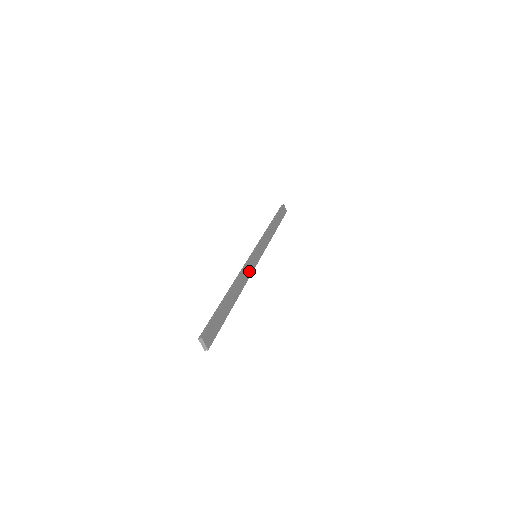
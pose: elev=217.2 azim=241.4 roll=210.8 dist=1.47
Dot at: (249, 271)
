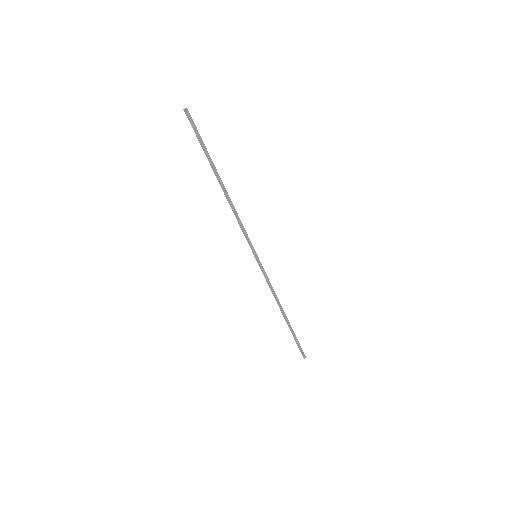
Dot at: occluded
